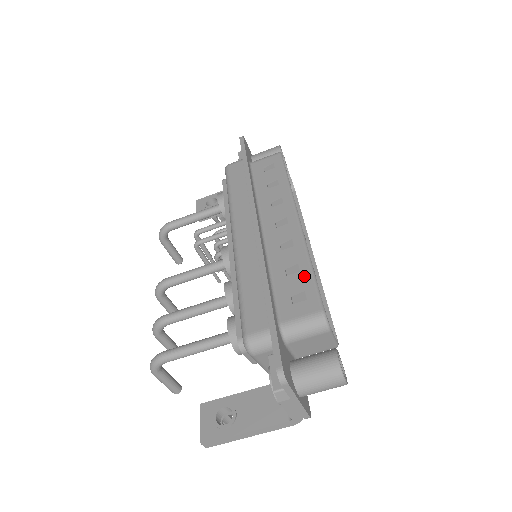
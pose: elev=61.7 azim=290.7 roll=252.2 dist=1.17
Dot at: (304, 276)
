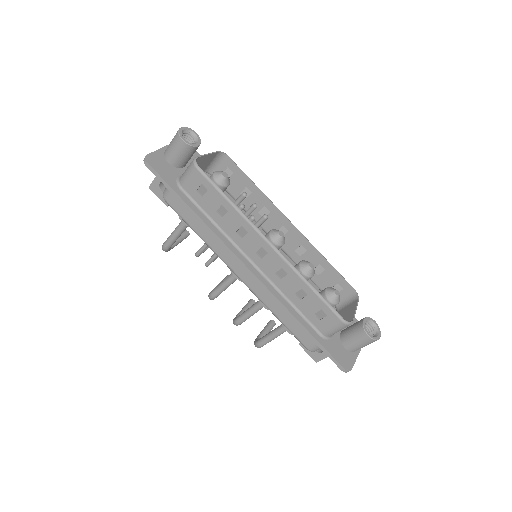
Dot at: (313, 299)
